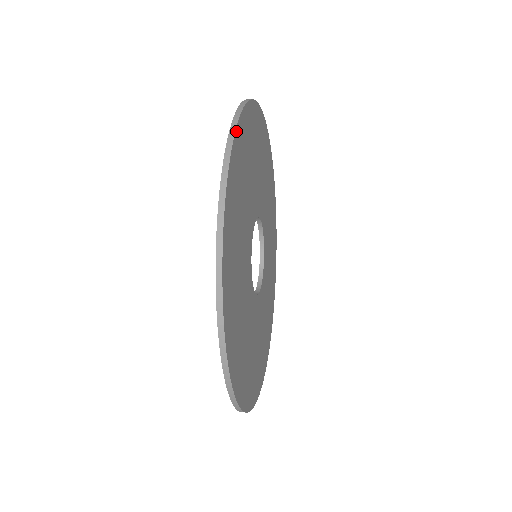
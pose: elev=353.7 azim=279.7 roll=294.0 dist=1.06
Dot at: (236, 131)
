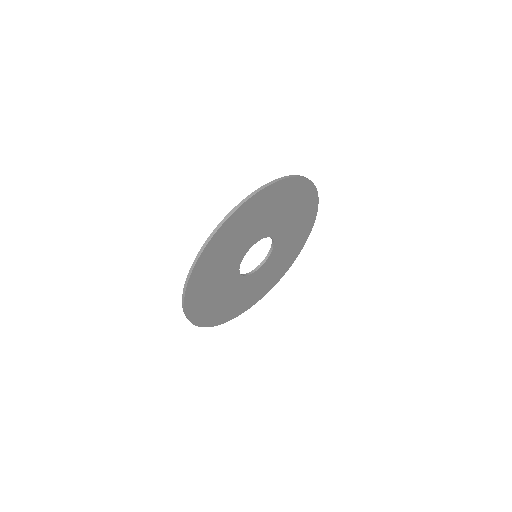
Dot at: (185, 302)
